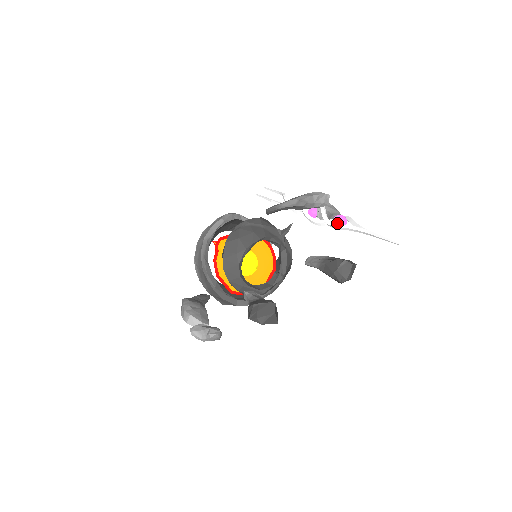
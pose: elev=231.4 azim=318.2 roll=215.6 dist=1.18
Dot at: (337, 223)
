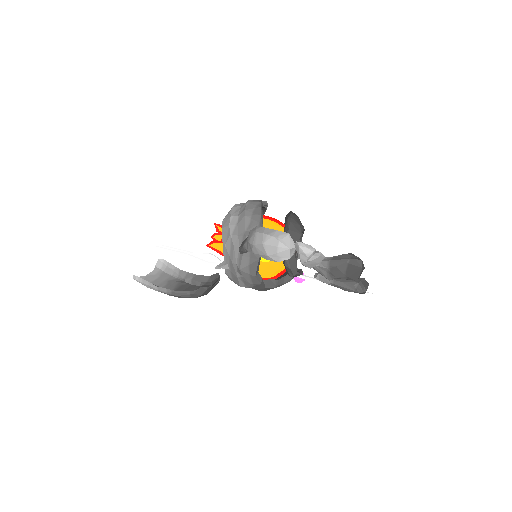
Dot at: (301, 276)
